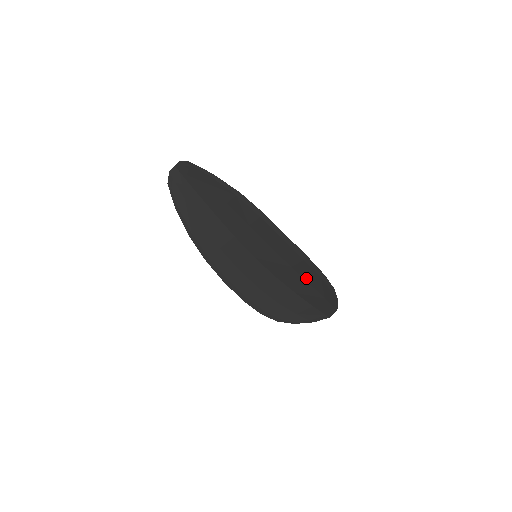
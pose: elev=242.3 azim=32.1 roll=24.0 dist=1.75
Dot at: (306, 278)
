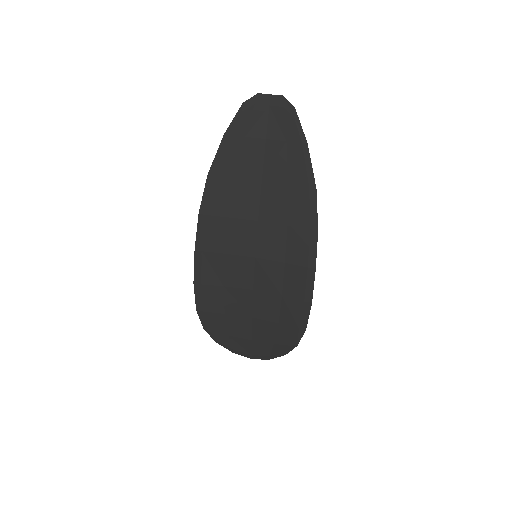
Dot at: (283, 316)
